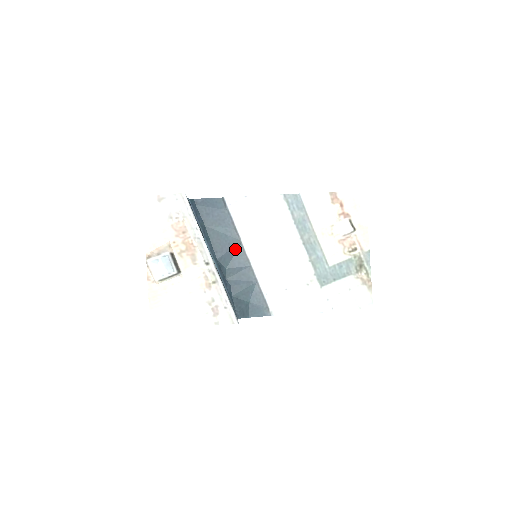
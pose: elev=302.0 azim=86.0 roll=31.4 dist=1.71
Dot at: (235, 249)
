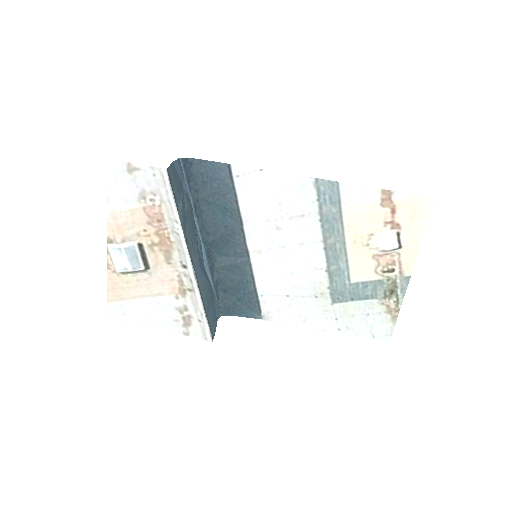
Dot at: (233, 235)
